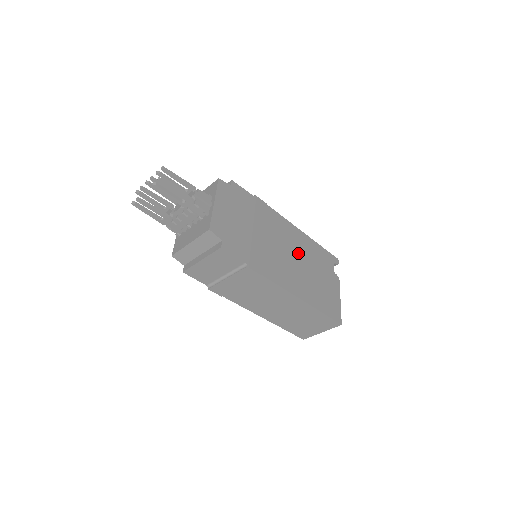
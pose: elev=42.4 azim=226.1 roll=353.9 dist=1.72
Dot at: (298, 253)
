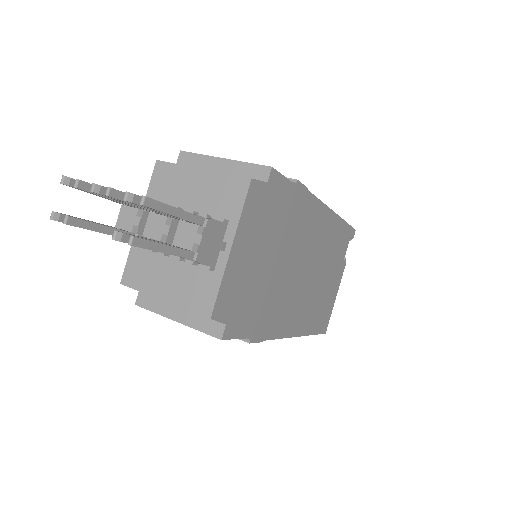
Dot at: (317, 258)
